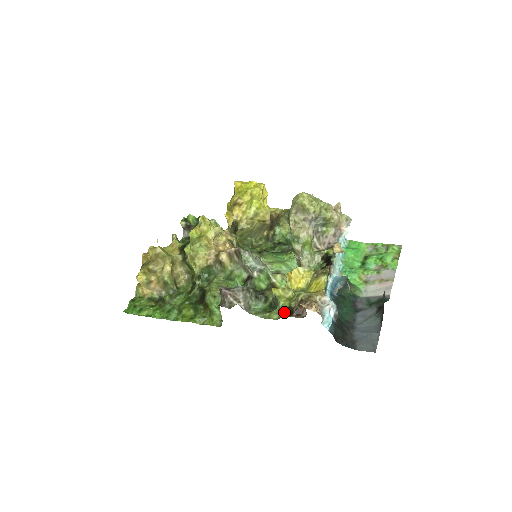
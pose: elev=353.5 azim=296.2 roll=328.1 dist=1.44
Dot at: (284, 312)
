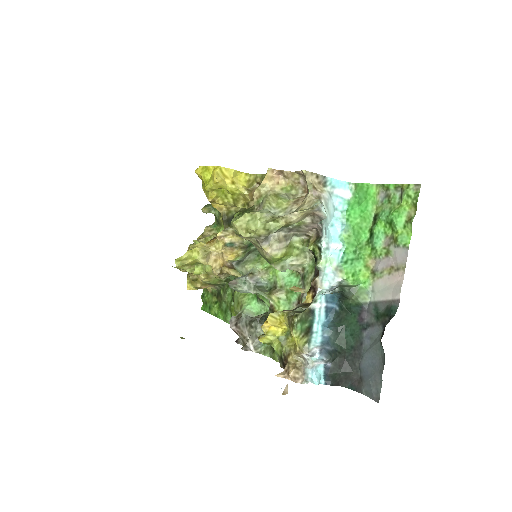
Dot at: (279, 361)
